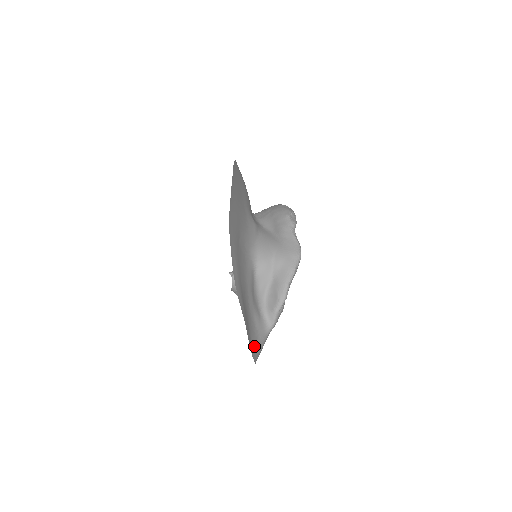
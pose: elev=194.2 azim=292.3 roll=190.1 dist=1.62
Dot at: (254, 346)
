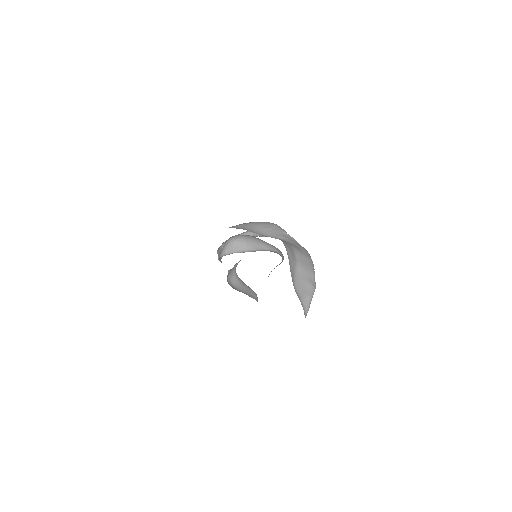
Dot at: occluded
